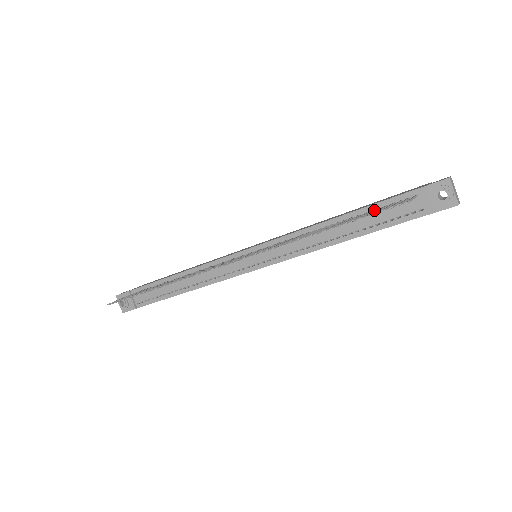
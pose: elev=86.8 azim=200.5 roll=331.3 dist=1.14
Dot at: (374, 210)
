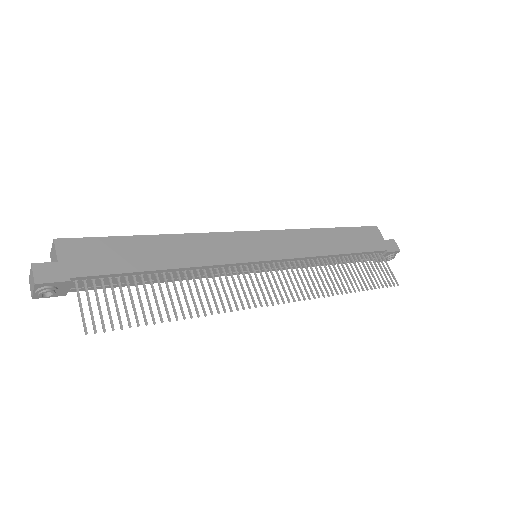
Dot at: (370, 268)
